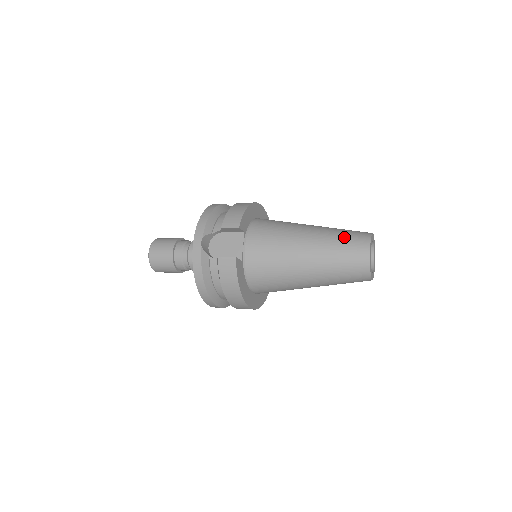
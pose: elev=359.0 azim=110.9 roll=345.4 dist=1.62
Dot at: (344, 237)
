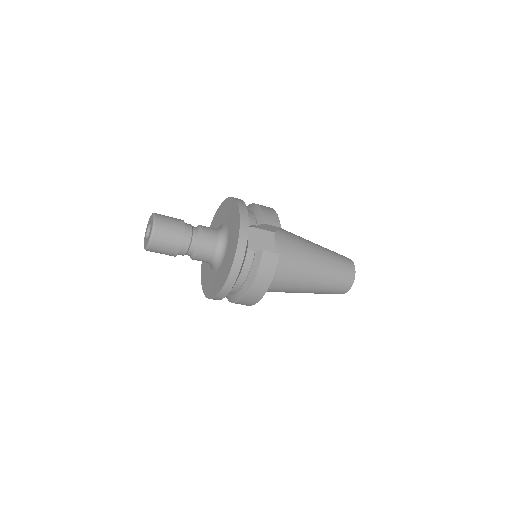
Dot at: (339, 256)
